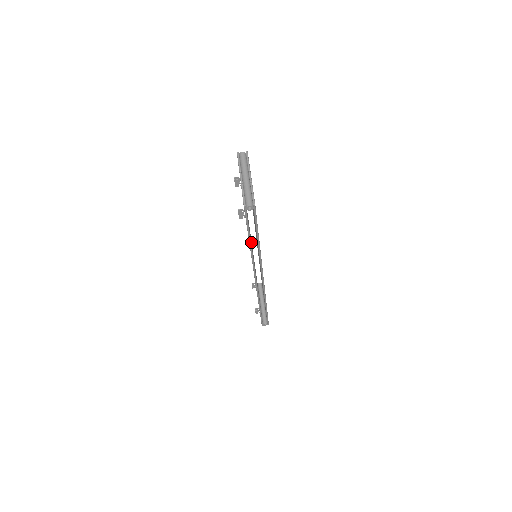
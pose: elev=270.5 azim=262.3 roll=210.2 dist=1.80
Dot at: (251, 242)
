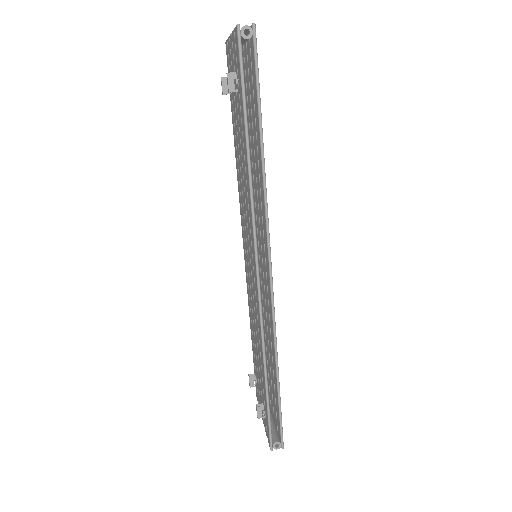
Dot at: occluded
